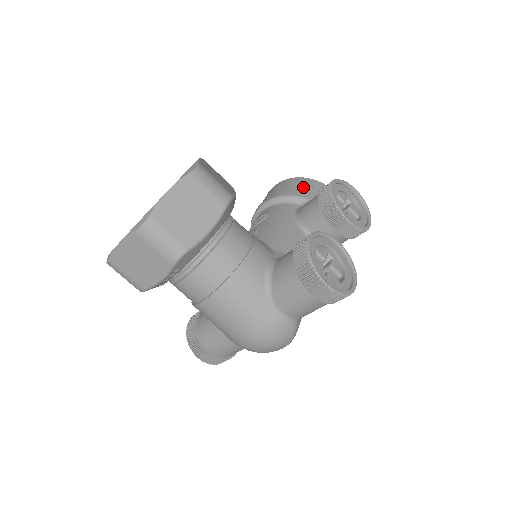
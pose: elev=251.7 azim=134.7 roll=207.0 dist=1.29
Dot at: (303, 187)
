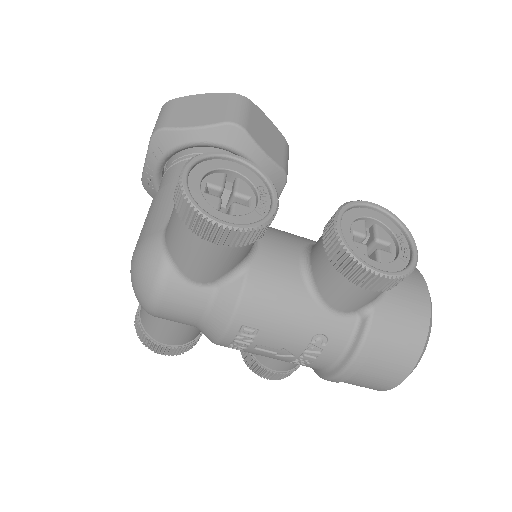
Dot at: occluded
